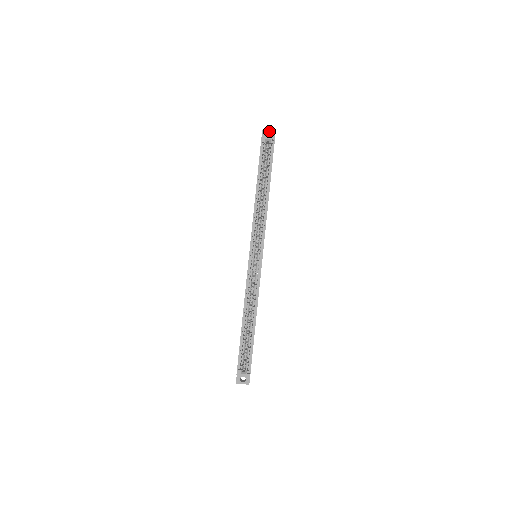
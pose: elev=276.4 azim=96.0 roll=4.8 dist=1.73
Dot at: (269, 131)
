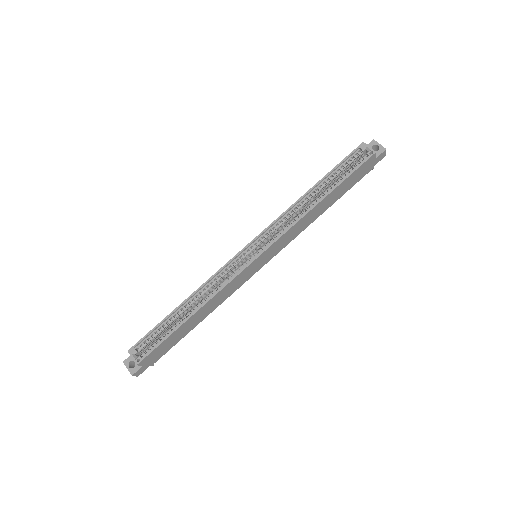
Dot at: (379, 145)
